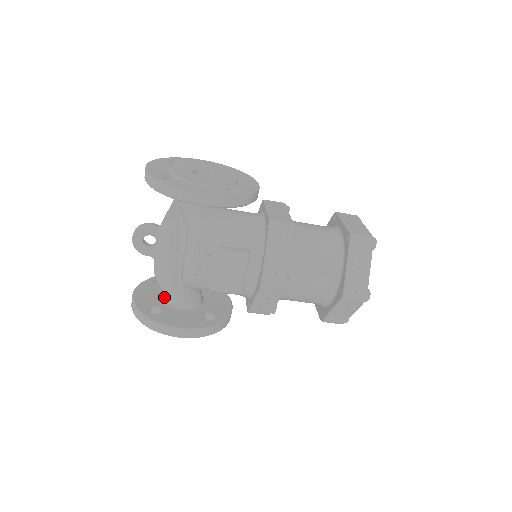
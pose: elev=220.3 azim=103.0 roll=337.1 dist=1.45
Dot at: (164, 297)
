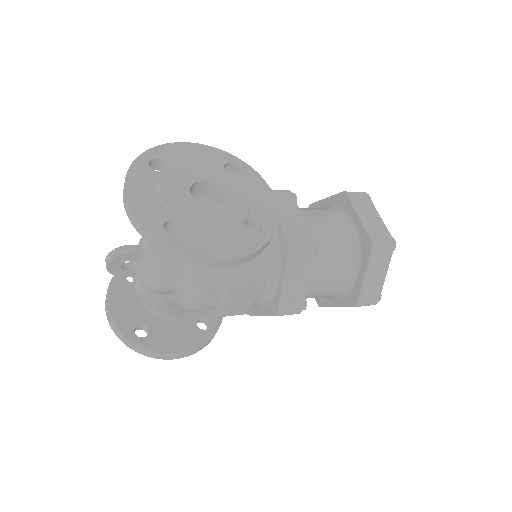
Dot at: (146, 305)
